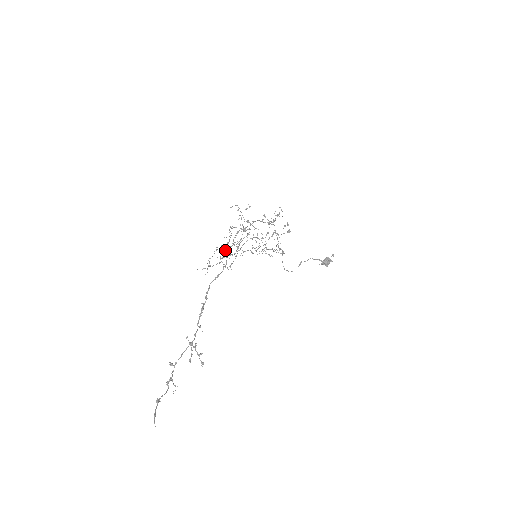
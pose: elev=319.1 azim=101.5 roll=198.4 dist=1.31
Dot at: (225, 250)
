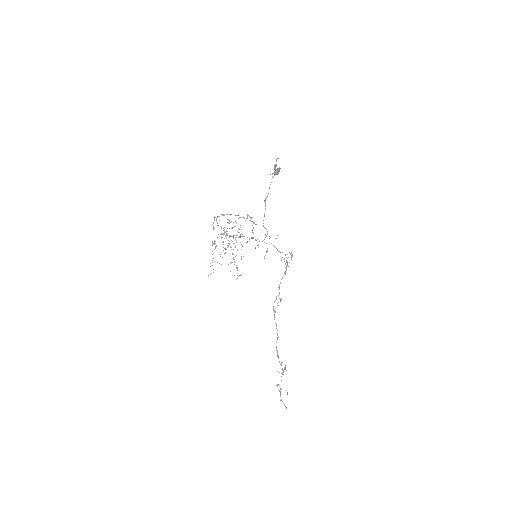
Dot at: (215, 246)
